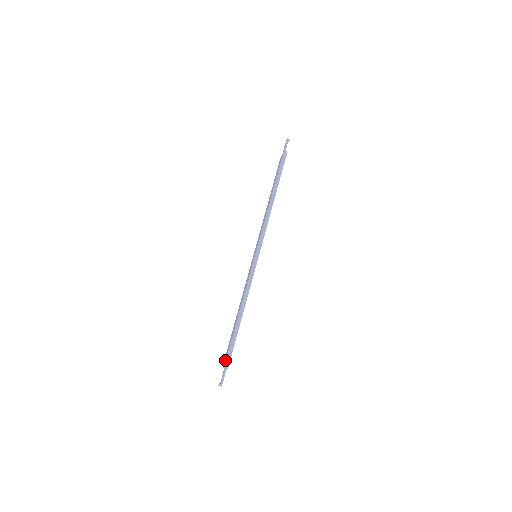
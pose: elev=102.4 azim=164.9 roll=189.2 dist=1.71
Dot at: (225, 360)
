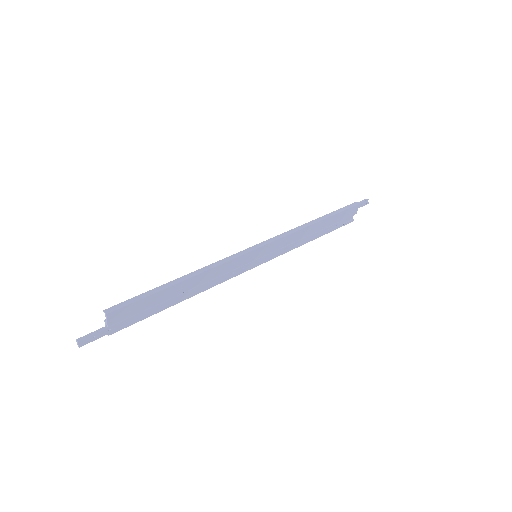
Dot at: occluded
